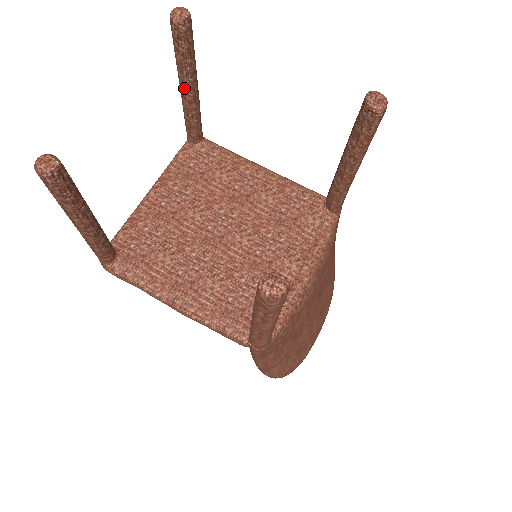
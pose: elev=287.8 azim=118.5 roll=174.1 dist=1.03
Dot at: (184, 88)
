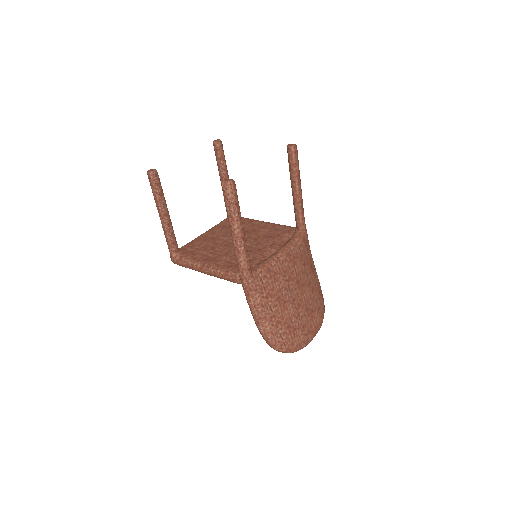
Dot at: (222, 178)
